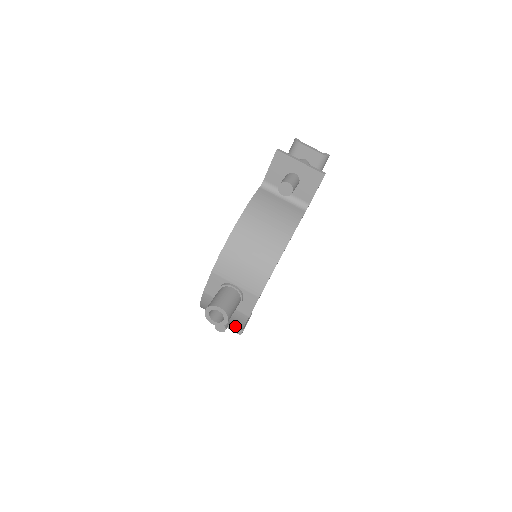
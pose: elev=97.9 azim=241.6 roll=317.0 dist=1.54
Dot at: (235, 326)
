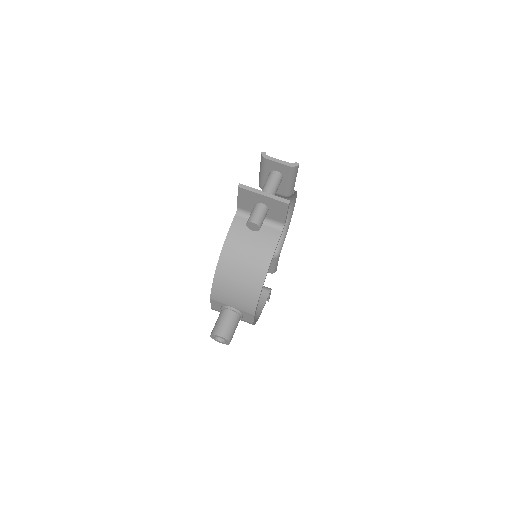
Dot at: occluded
